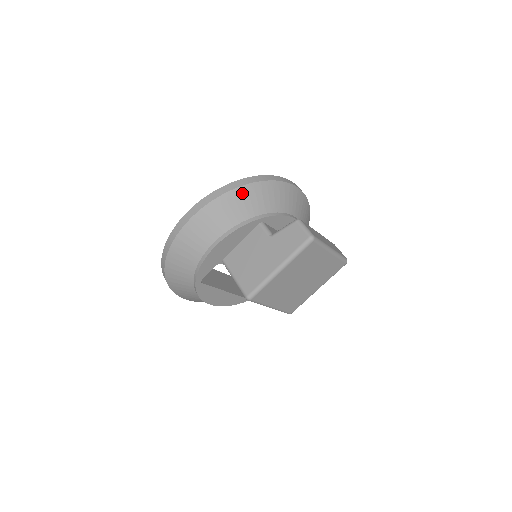
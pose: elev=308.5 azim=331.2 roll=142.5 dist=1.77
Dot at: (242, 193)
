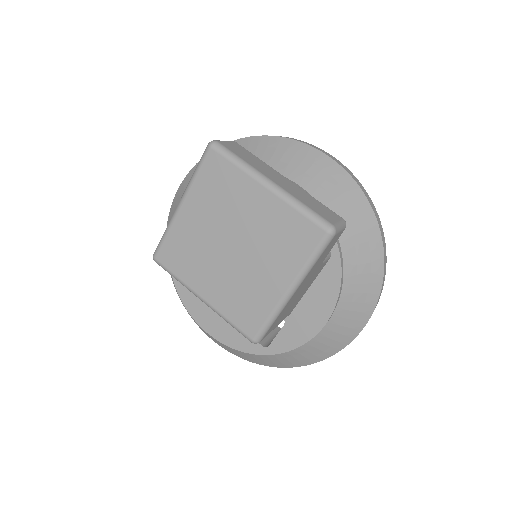
Dot at: occluded
